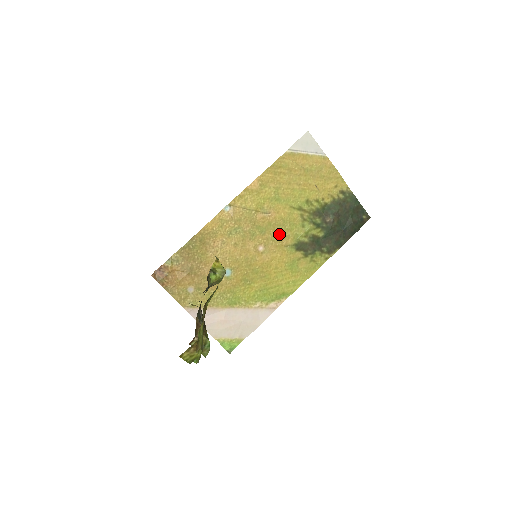
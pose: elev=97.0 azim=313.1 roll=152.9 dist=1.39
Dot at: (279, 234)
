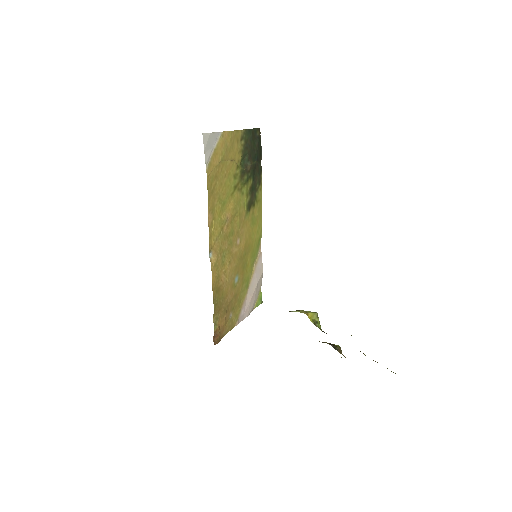
Dot at: (239, 219)
